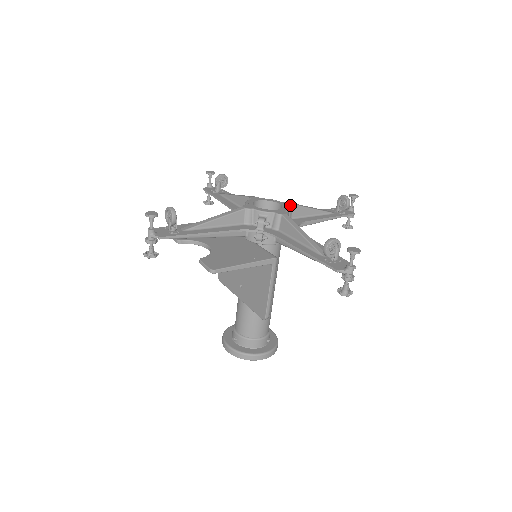
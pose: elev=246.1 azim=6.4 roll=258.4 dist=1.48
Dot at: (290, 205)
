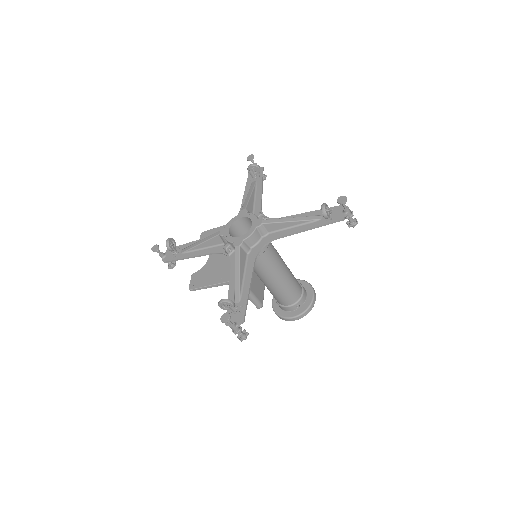
Dot at: (259, 226)
